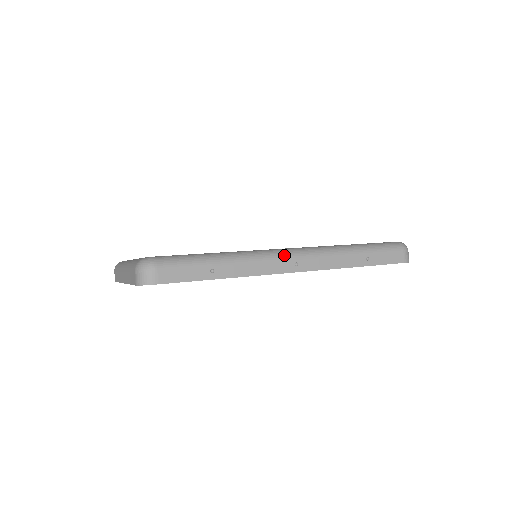
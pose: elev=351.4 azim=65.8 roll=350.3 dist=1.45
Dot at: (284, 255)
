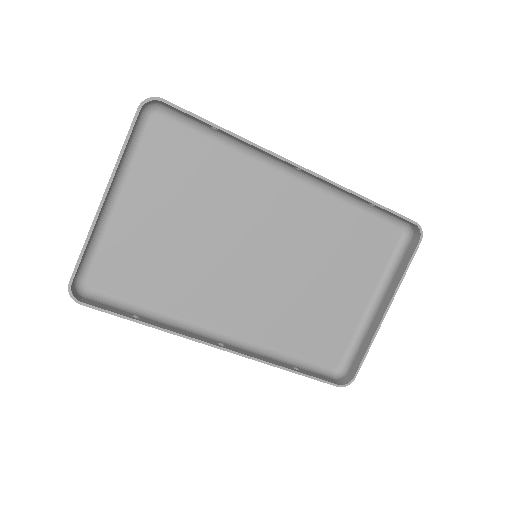
Dot at: occluded
